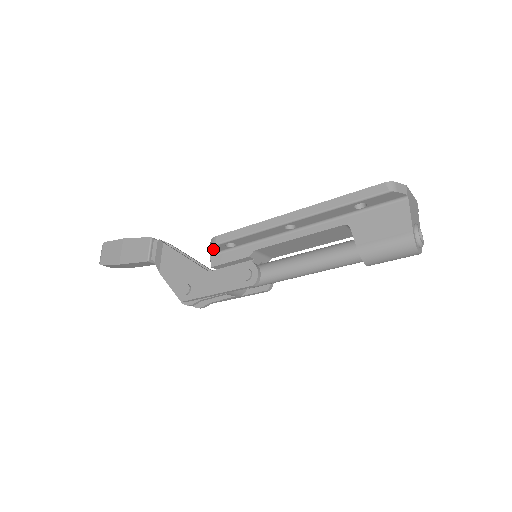
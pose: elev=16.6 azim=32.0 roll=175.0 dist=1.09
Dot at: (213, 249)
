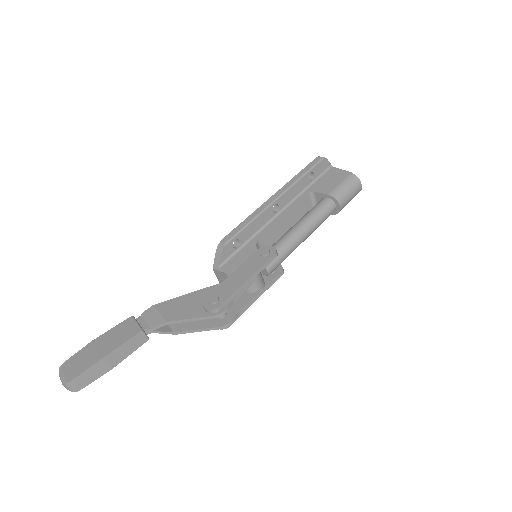
Dot at: (222, 254)
